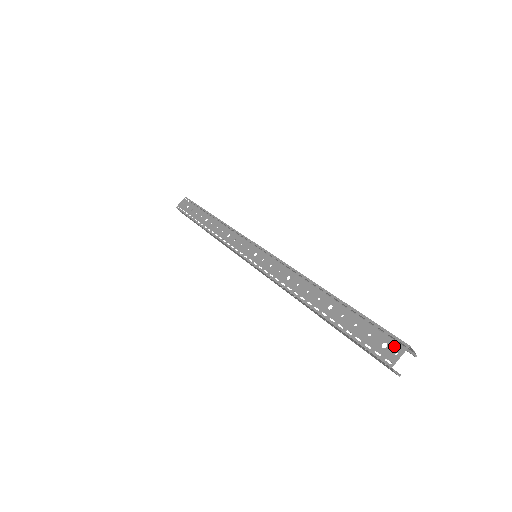
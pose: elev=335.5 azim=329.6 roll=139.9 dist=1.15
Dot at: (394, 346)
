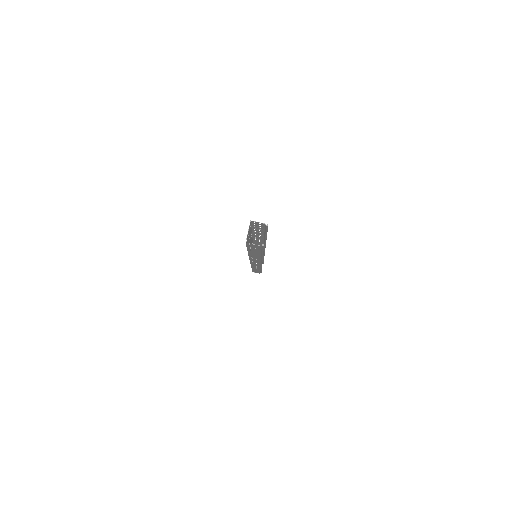
Dot at: (249, 229)
